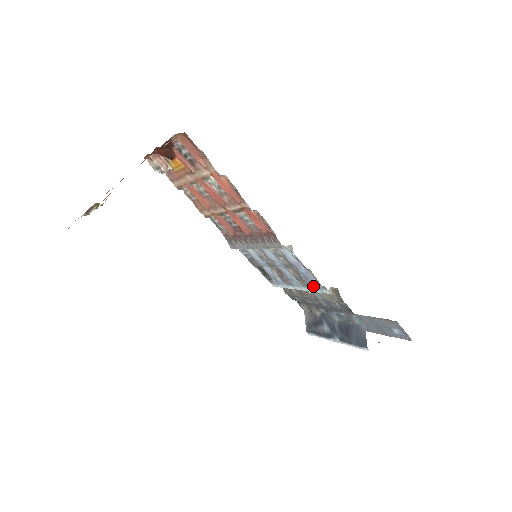
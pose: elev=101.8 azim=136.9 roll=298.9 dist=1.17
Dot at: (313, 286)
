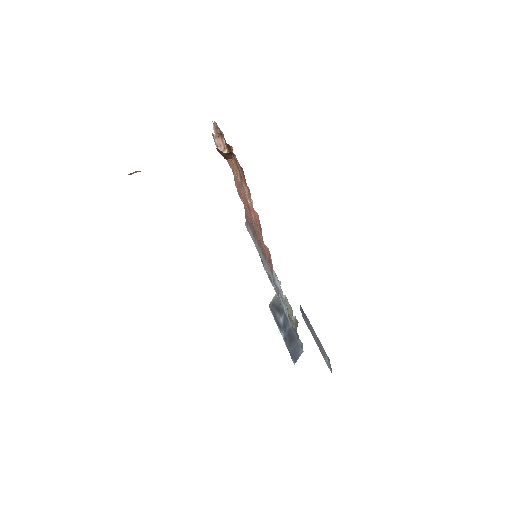
Dot at: occluded
